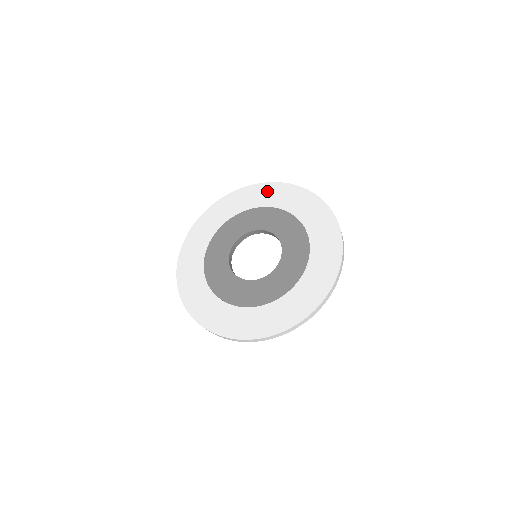
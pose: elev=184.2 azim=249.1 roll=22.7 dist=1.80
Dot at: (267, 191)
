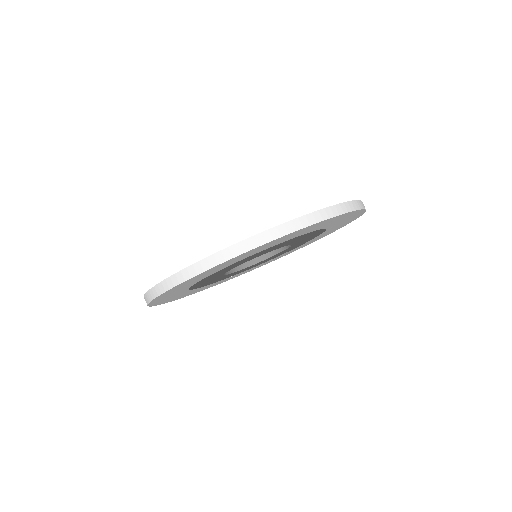
Dot at: occluded
